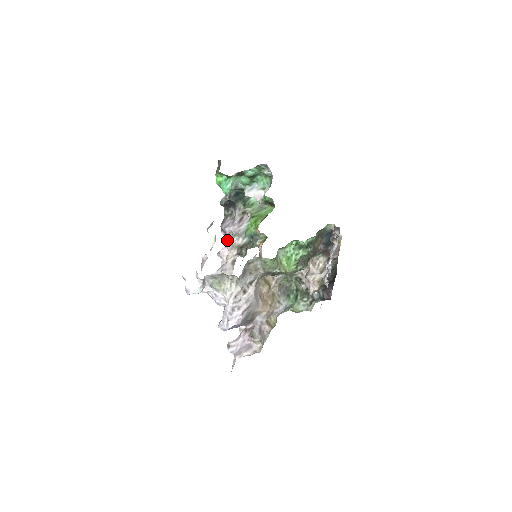
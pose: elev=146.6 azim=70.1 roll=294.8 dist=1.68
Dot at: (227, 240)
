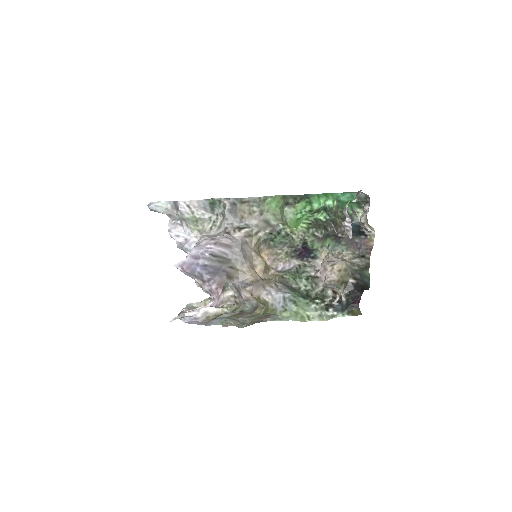
Dot at: occluded
